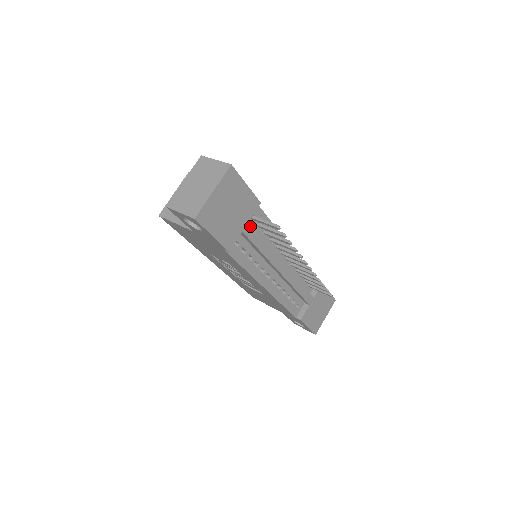
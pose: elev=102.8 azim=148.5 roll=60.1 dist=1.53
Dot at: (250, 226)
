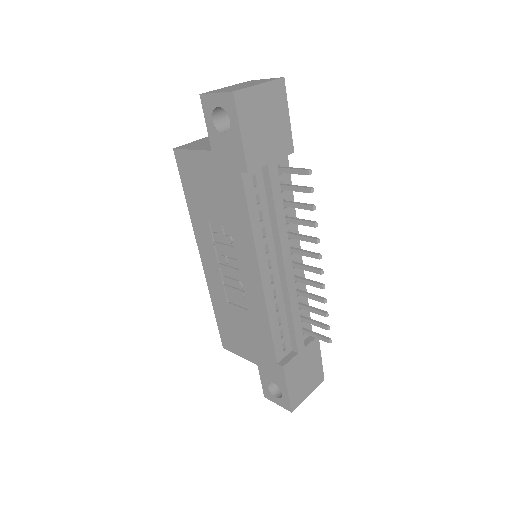
Dot at: (276, 167)
